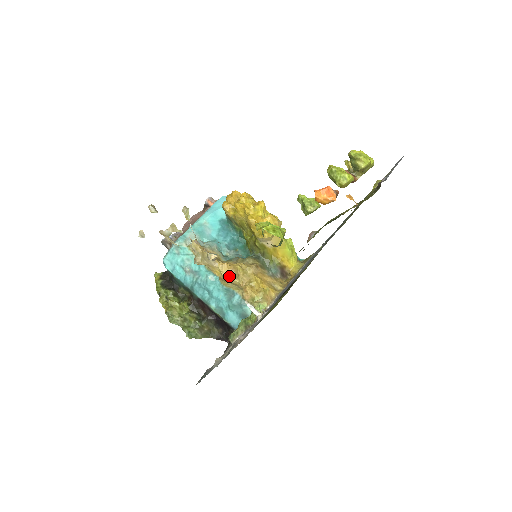
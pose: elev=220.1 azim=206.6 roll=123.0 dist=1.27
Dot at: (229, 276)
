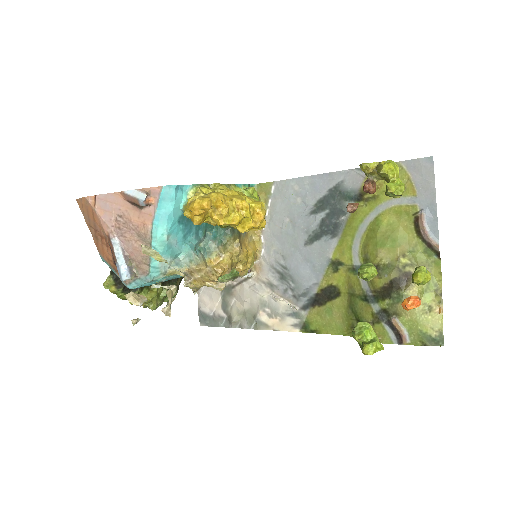
Dot at: occluded
